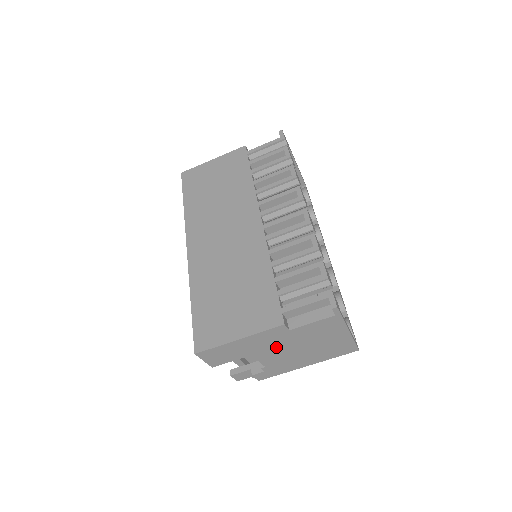
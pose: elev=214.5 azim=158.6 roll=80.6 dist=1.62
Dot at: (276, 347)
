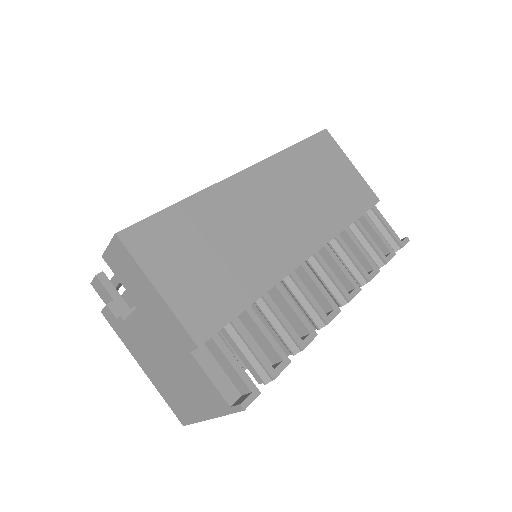
Dot at: (159, 335)
